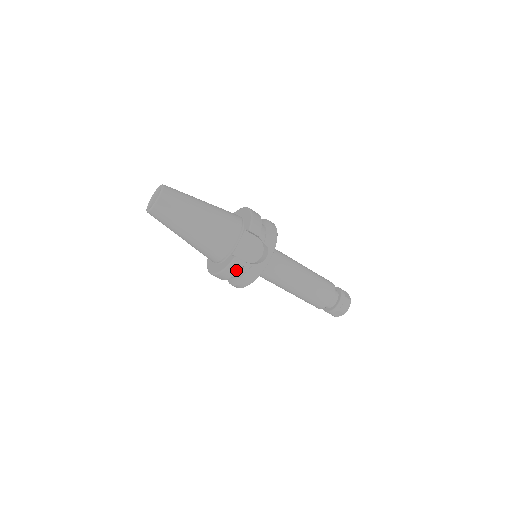
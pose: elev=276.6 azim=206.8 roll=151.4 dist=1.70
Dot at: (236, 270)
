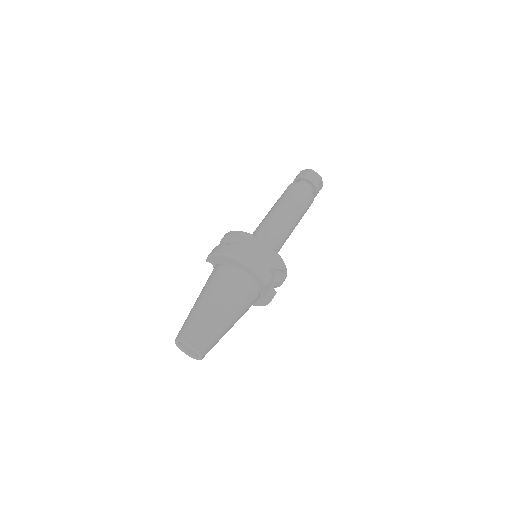
Dot at: occluded
